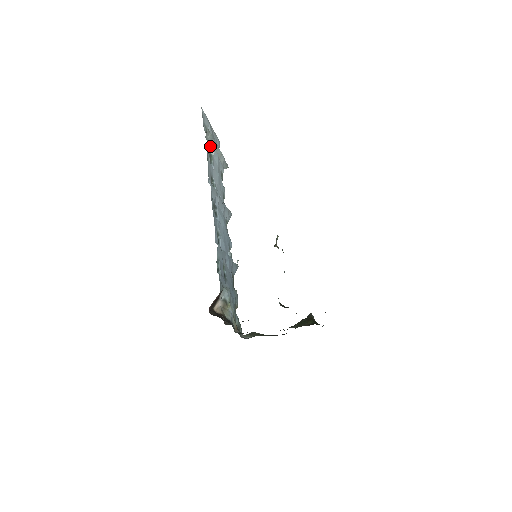
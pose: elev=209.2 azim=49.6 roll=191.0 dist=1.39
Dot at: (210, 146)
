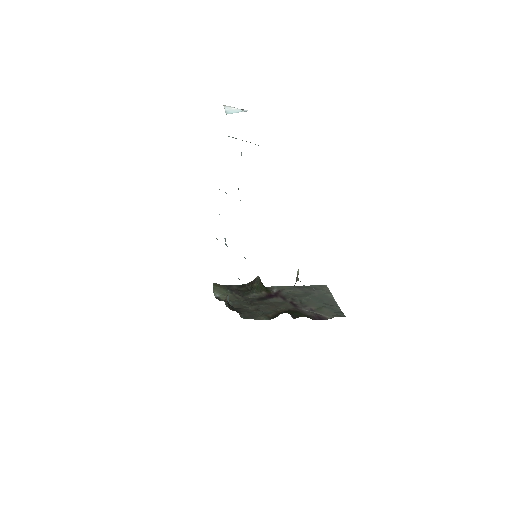
Dot at: occluded
